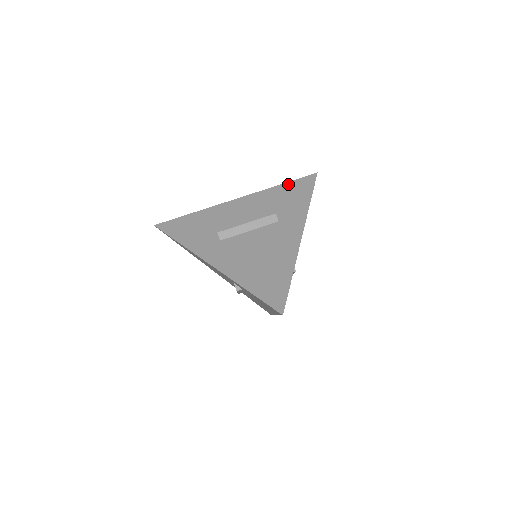
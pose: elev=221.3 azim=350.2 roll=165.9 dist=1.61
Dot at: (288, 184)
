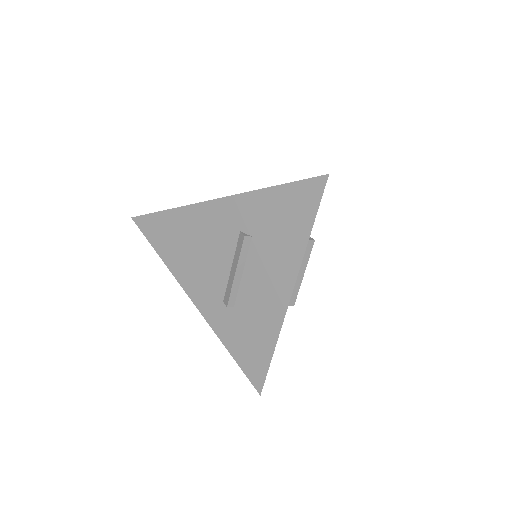
Dot at: occluded
